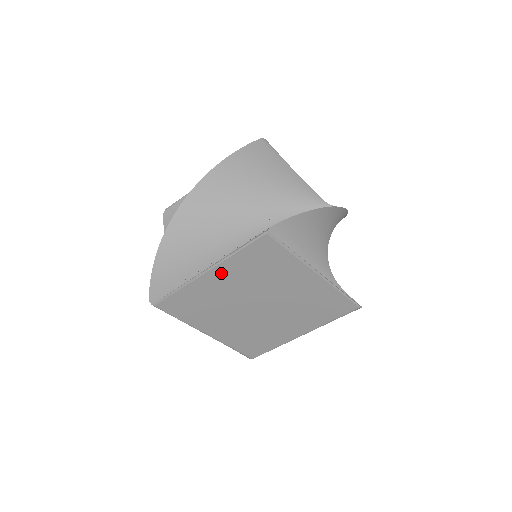
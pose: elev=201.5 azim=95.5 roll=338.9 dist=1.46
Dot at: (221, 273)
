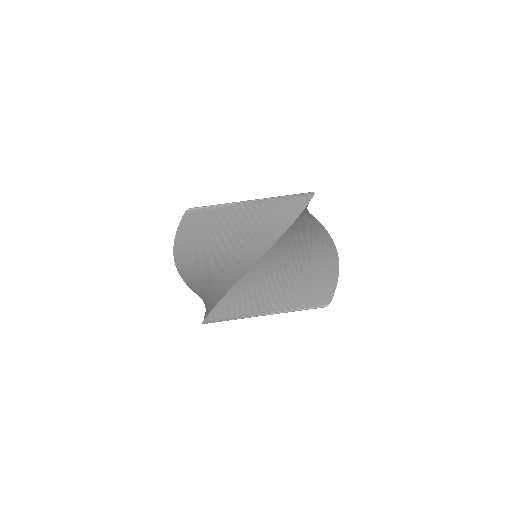
Dot at: occluded
